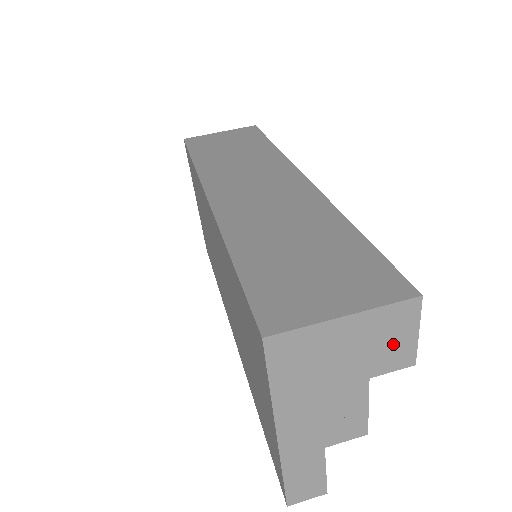
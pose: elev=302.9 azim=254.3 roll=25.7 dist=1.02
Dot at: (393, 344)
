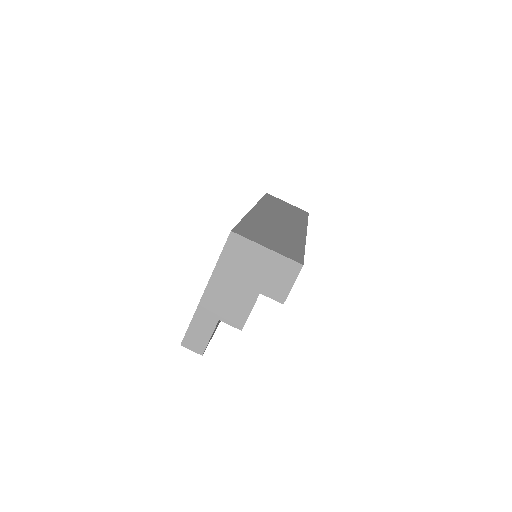
Dot at: (279, 282)
